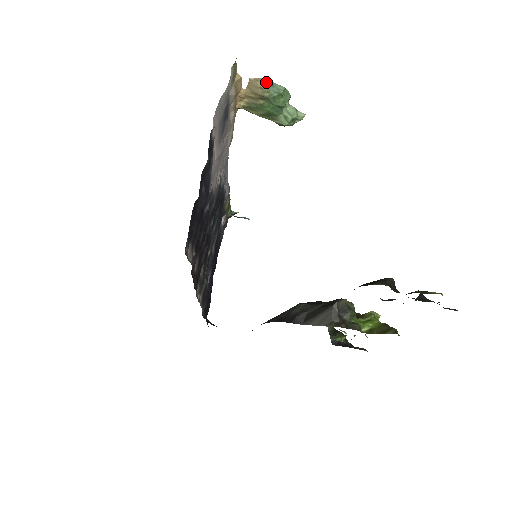
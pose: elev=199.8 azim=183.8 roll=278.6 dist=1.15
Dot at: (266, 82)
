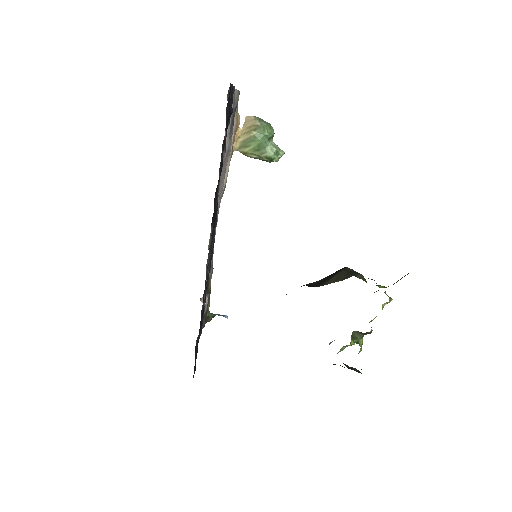
Dot at: (258, 118)
